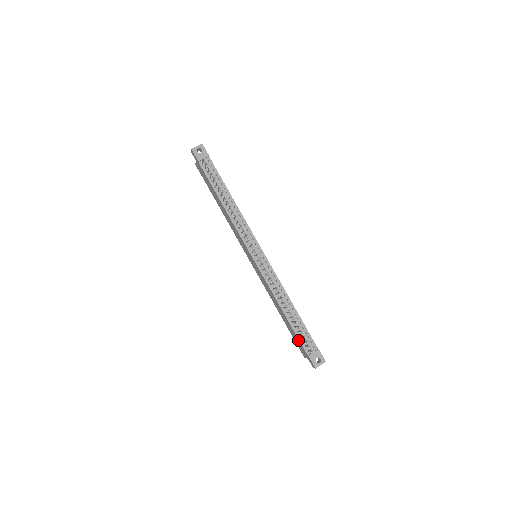
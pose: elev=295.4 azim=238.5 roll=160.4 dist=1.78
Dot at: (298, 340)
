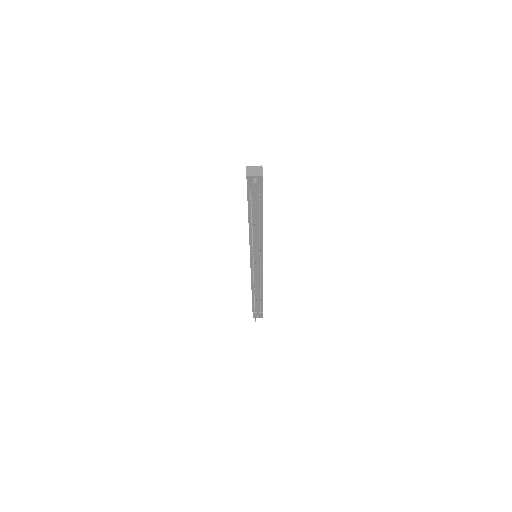
Dot at: occluded
